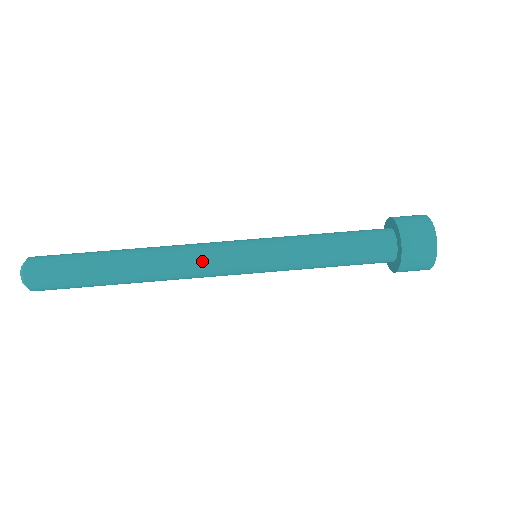
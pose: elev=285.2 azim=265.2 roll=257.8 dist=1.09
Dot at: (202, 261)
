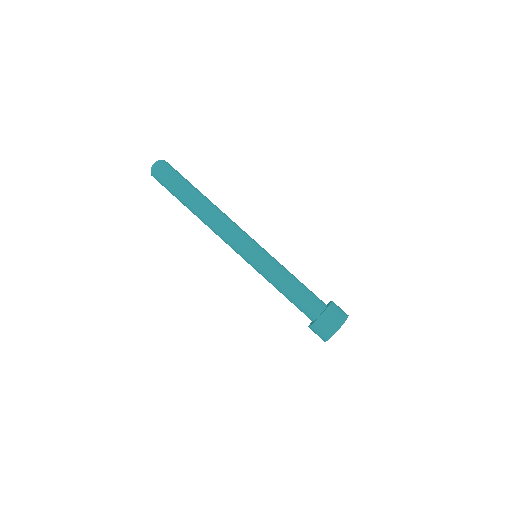
Dot at: (236, 228)
